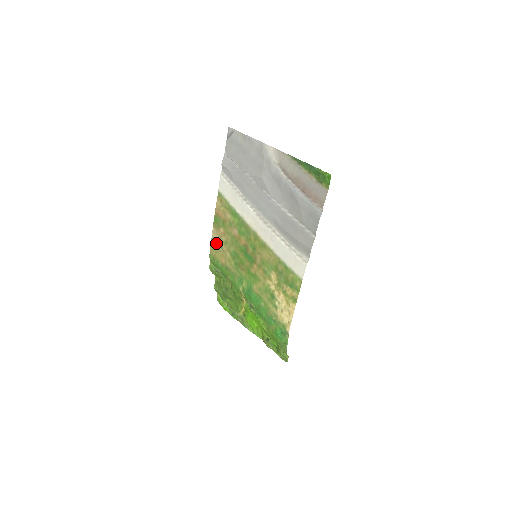
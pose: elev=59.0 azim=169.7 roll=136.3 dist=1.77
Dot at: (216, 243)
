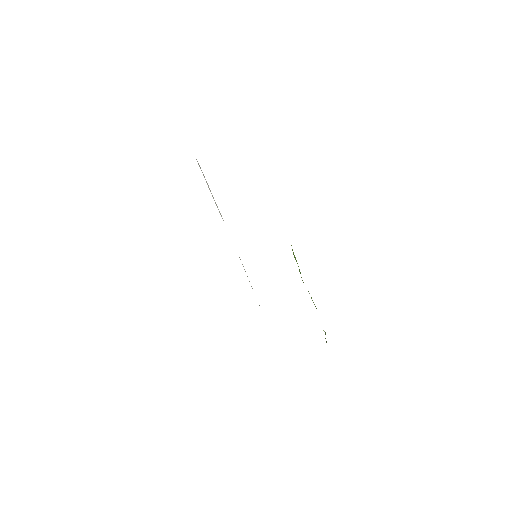
Dot at: occluded
